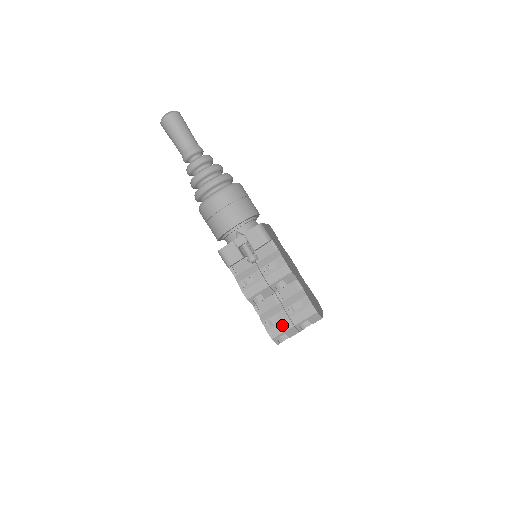
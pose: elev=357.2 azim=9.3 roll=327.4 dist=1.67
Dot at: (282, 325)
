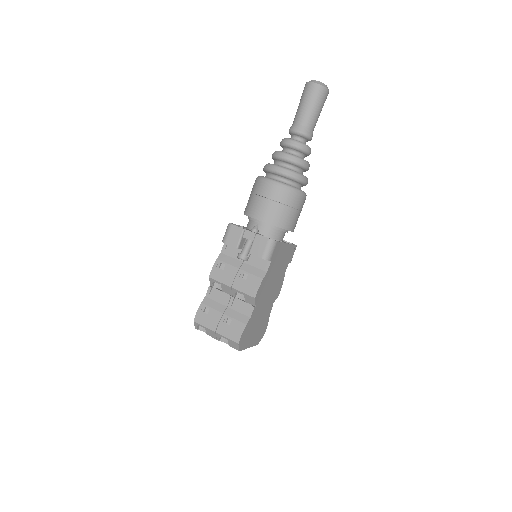
Dot at: (209, 321)
